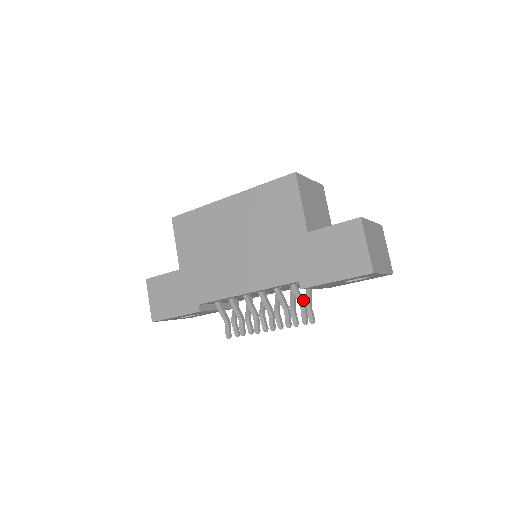
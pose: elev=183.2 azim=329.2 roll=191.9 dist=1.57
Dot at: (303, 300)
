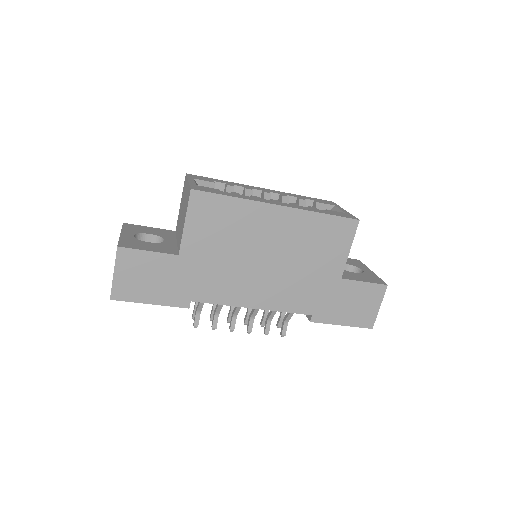
Dot at: (290, 316)
